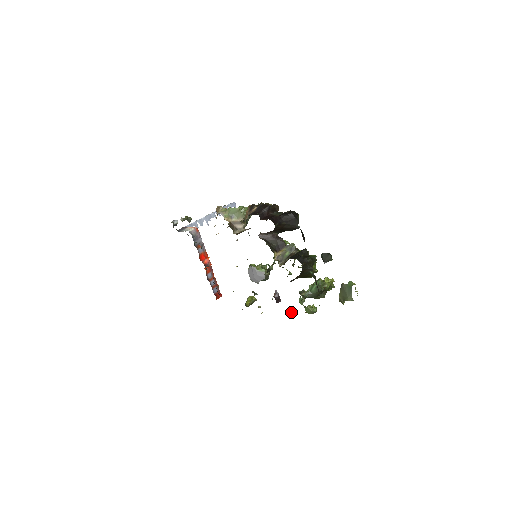
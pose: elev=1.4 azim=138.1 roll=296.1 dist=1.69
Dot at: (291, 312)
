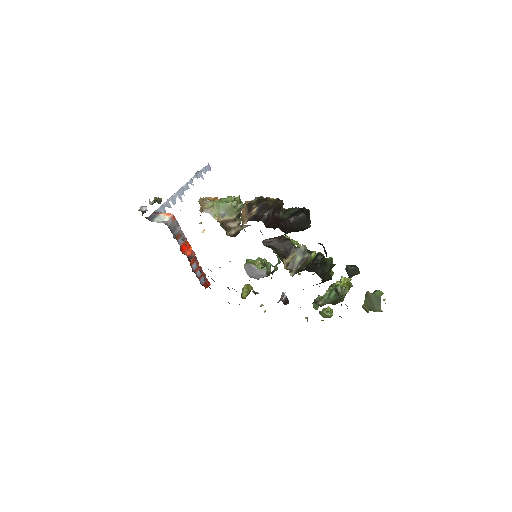
Dot at: occluded
